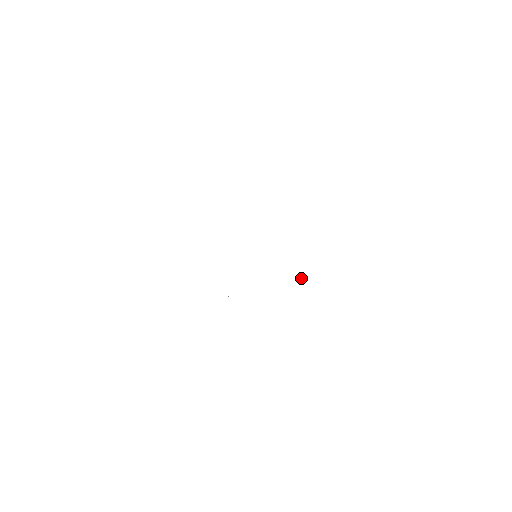
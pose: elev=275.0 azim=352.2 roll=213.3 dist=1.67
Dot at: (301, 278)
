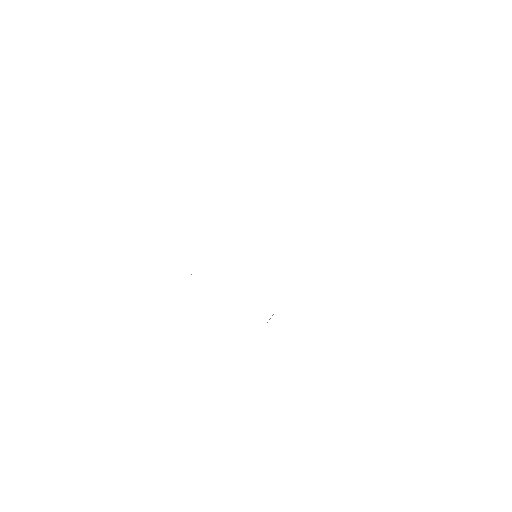
Dot at: occluded
